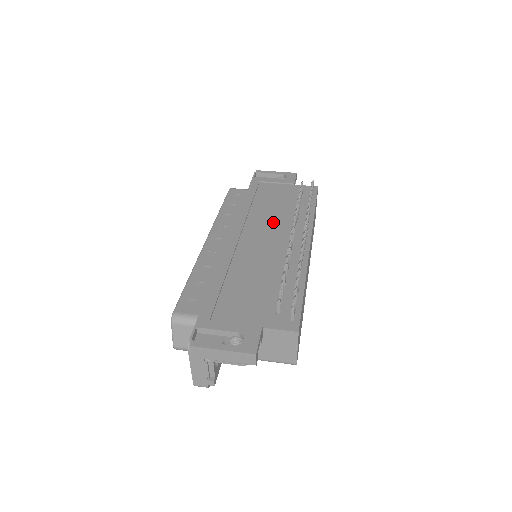
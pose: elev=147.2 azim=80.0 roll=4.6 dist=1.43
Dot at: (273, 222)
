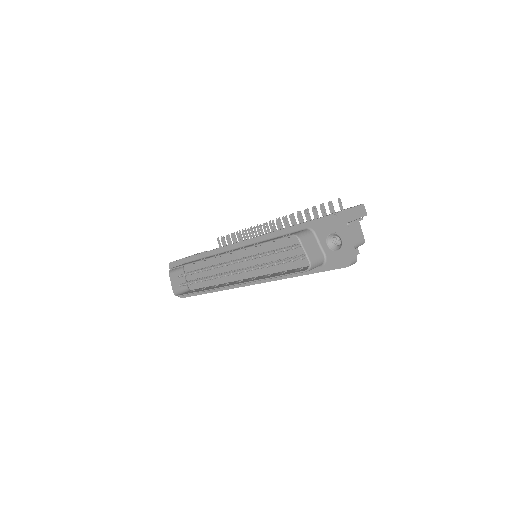
Dot at: occluded
